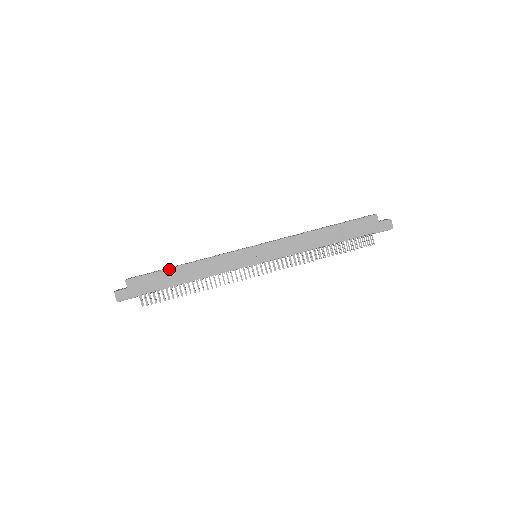
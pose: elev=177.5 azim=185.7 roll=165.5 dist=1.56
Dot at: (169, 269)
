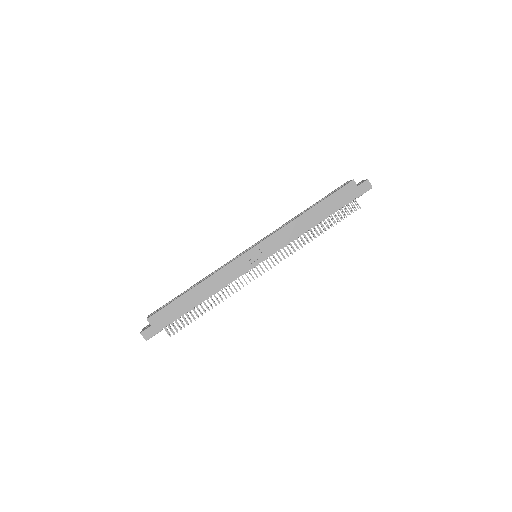
Dot at: (182, 296)
